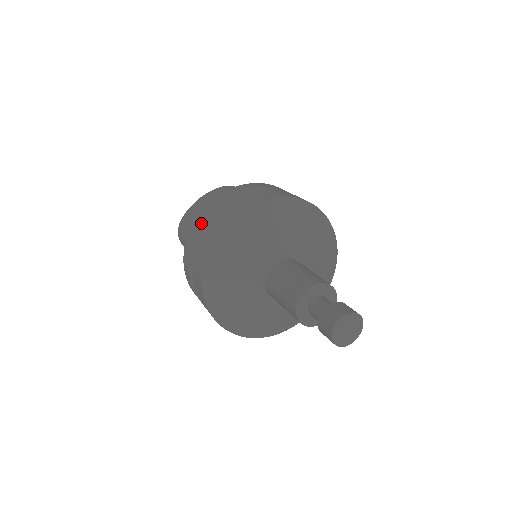
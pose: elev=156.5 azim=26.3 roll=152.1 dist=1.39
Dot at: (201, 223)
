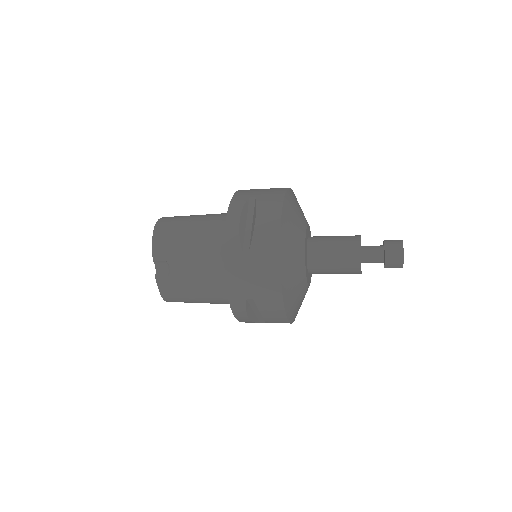
Dot at: occluded
